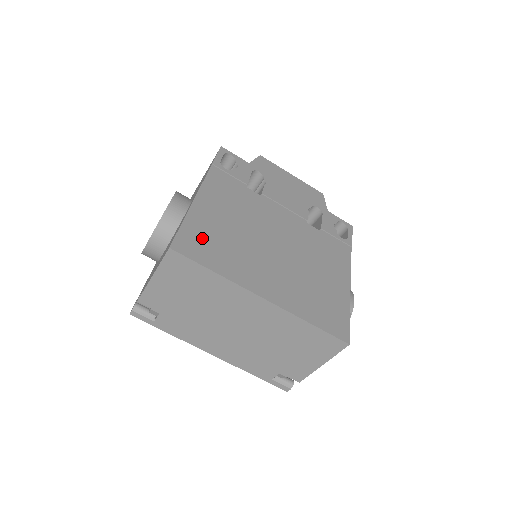
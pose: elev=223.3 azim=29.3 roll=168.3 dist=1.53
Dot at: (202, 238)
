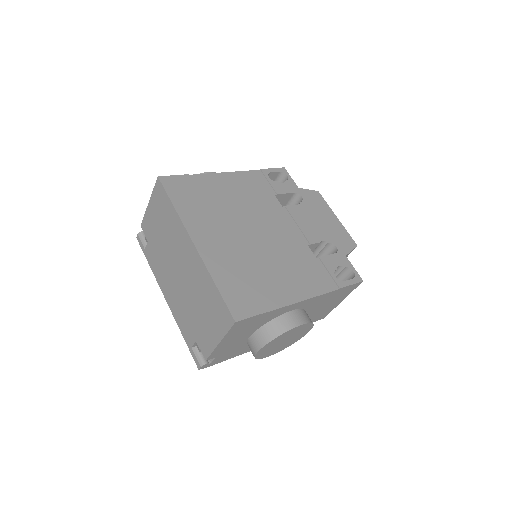
Dot at: (191, 189)
